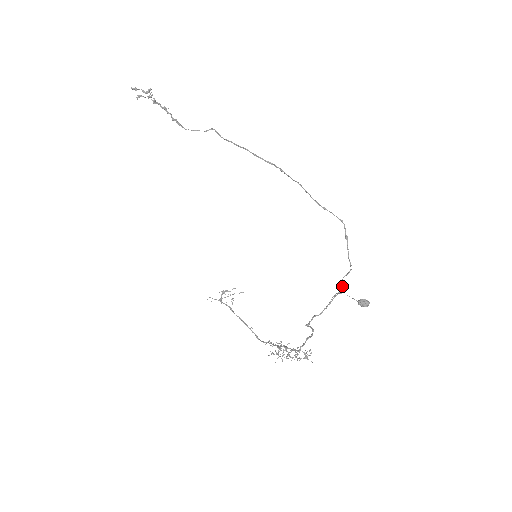
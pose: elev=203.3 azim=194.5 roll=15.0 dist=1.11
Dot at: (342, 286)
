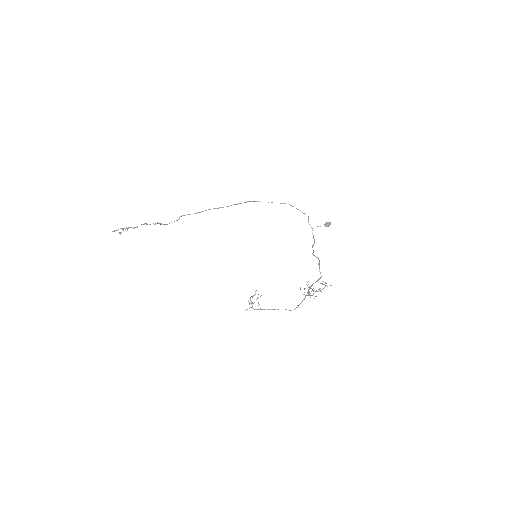
Dot at: (311, 227)
